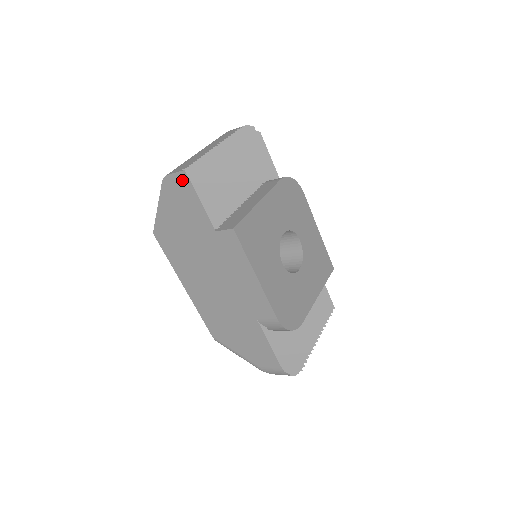
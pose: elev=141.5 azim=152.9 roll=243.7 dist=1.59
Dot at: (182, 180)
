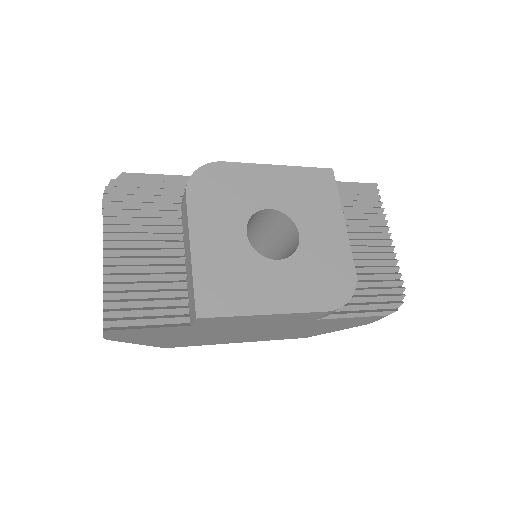
Dot at: (115, 333)
